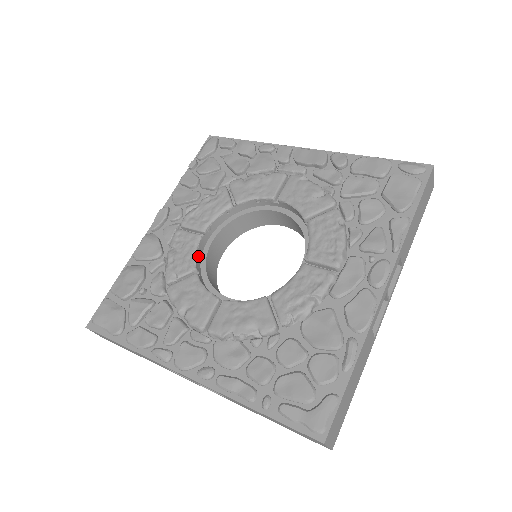
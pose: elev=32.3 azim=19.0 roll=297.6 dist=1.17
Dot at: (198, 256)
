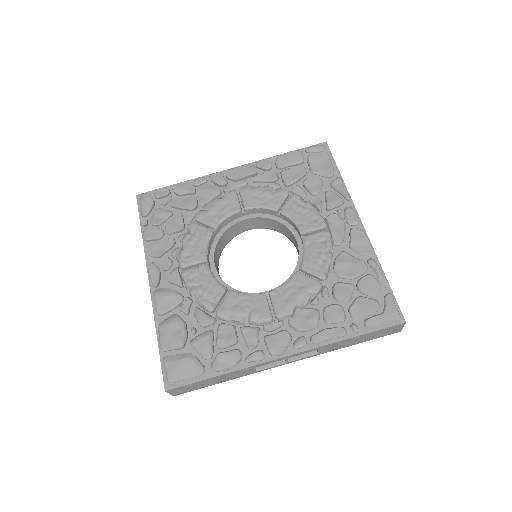
Dot at: (216, 280)
